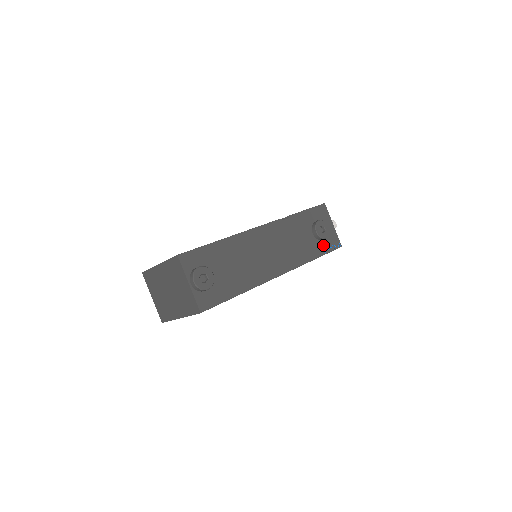
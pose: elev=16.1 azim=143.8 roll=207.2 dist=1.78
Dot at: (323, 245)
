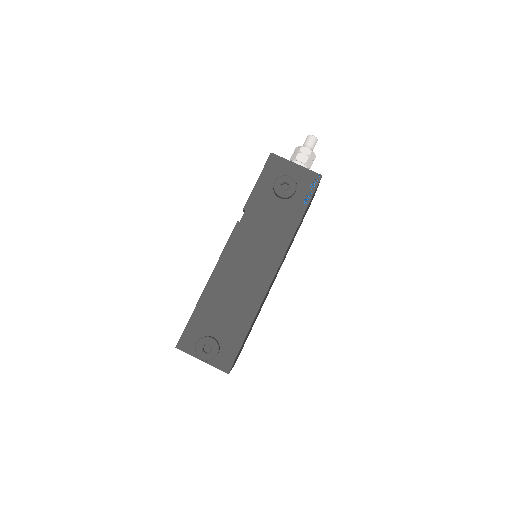
Dot at: (299, 197)
